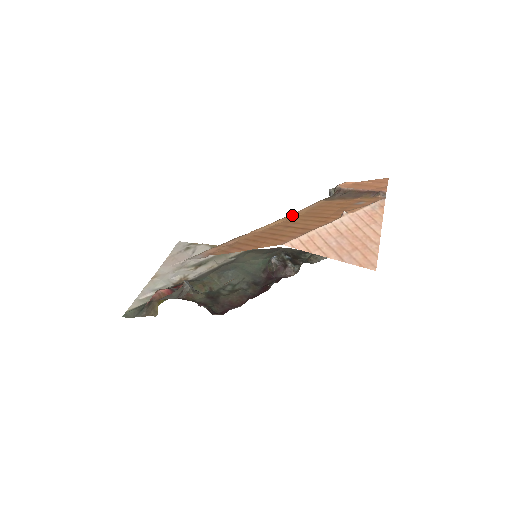
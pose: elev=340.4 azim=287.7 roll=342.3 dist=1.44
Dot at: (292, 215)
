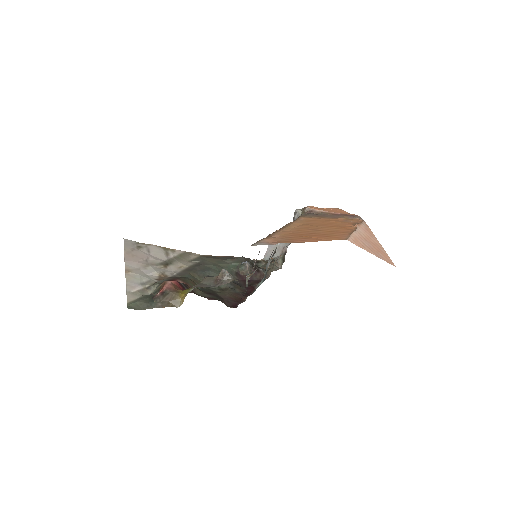
Dot at: (296, 223)
